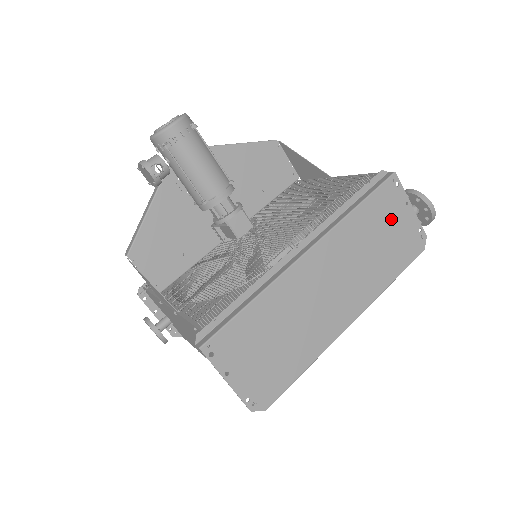
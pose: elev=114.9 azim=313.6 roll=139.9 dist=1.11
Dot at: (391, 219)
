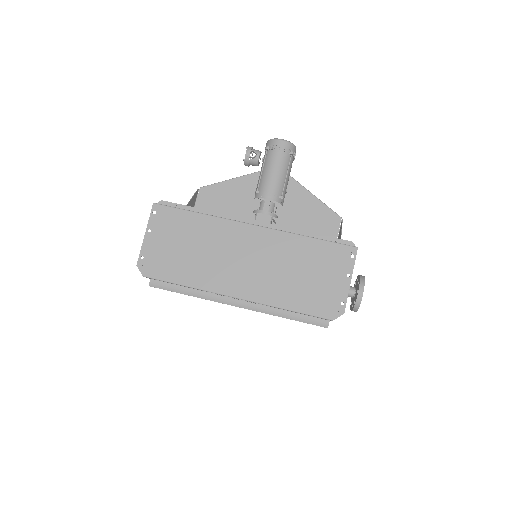
Dot at: (327, 271)
